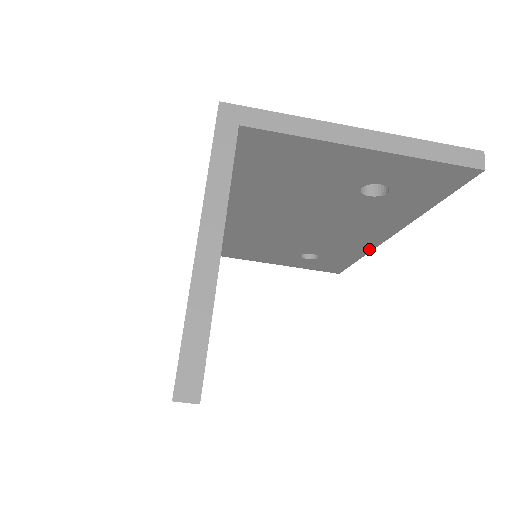
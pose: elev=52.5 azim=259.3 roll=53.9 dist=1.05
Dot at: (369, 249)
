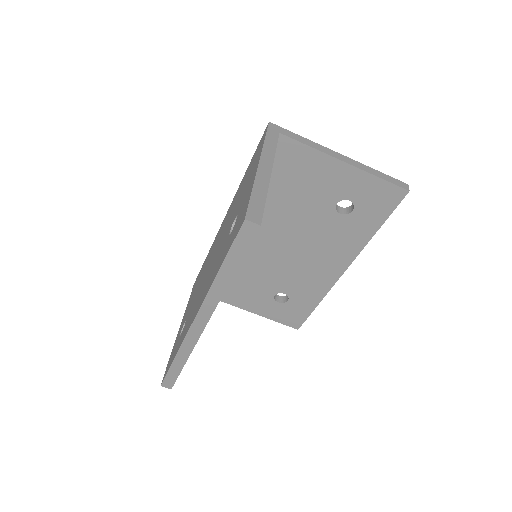
Dot at: (329, 287)
